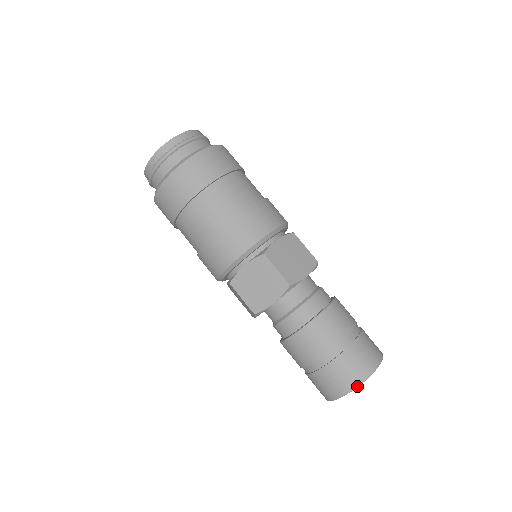
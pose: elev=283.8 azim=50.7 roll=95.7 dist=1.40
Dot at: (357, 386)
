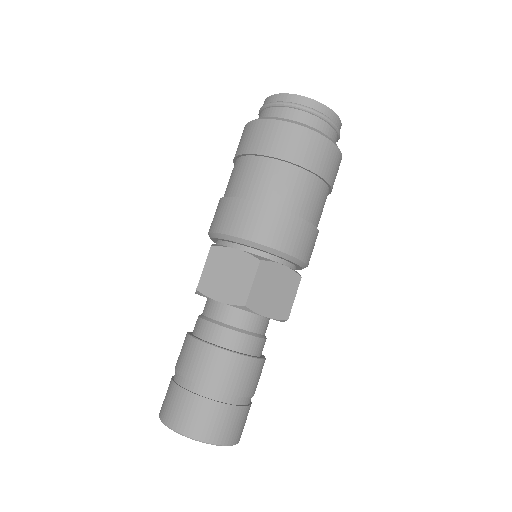
Dot at: (189, 436)
